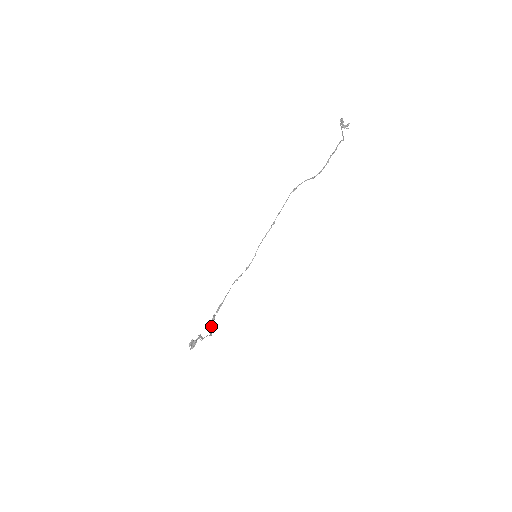
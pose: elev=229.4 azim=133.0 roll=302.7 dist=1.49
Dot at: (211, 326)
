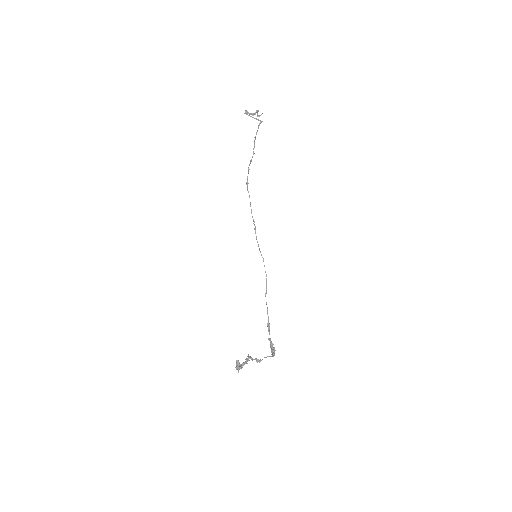
Dot at: (271, 349)
